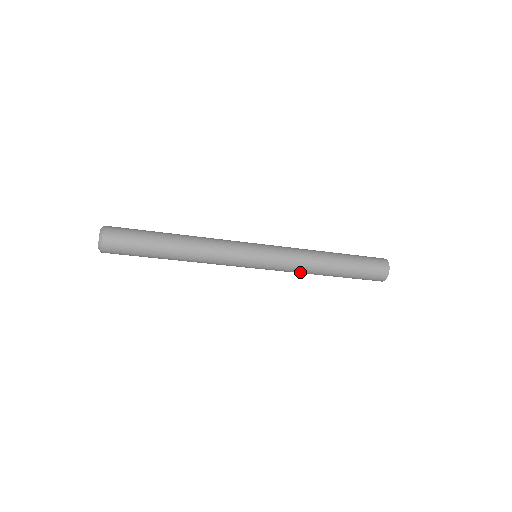
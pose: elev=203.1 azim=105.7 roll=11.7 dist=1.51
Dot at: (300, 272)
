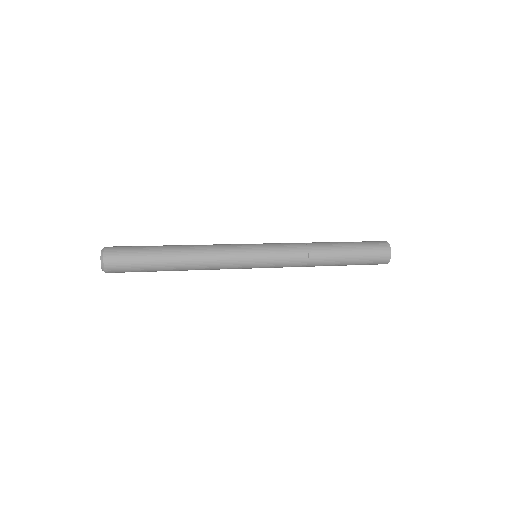
Dot at: occluded
